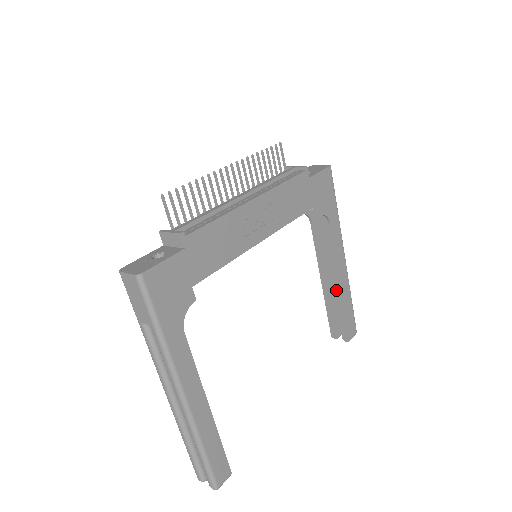
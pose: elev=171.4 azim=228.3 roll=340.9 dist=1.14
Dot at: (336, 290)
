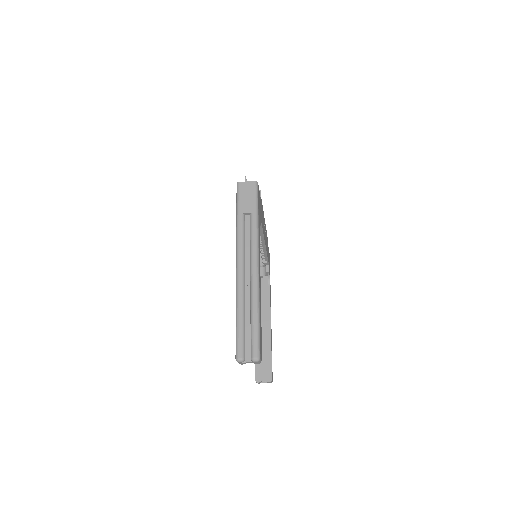
Dot at: (266, 335)
